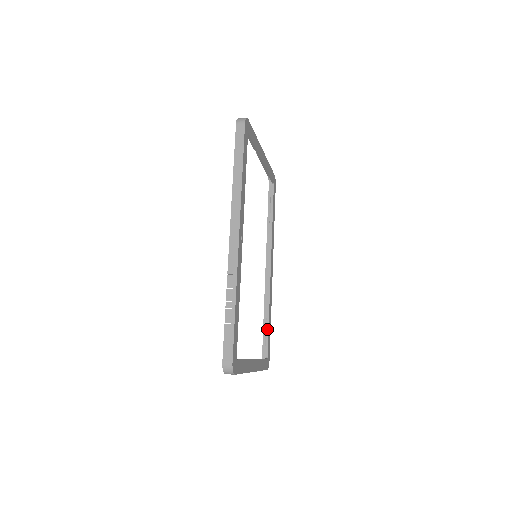
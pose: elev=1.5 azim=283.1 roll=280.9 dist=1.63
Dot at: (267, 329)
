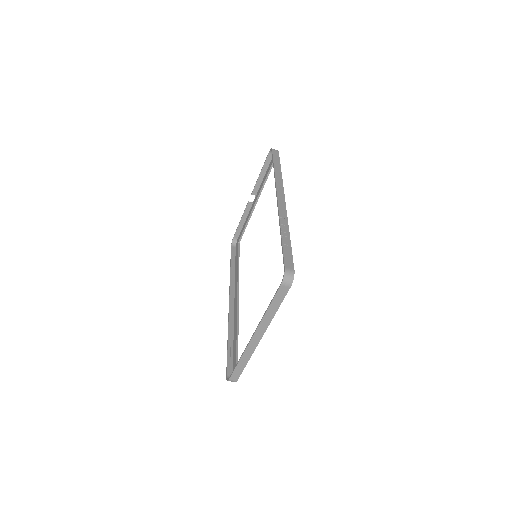
Dot at: (237, 343)
